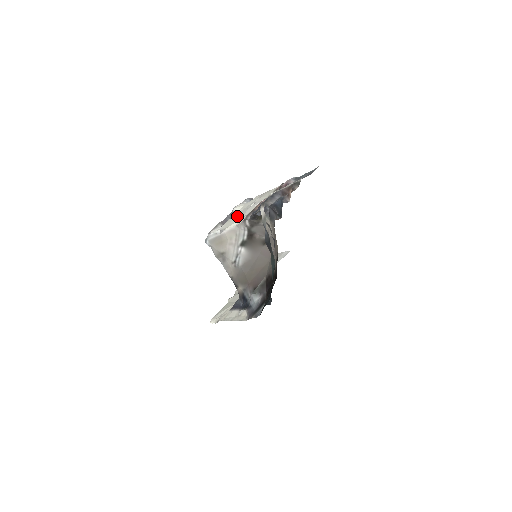
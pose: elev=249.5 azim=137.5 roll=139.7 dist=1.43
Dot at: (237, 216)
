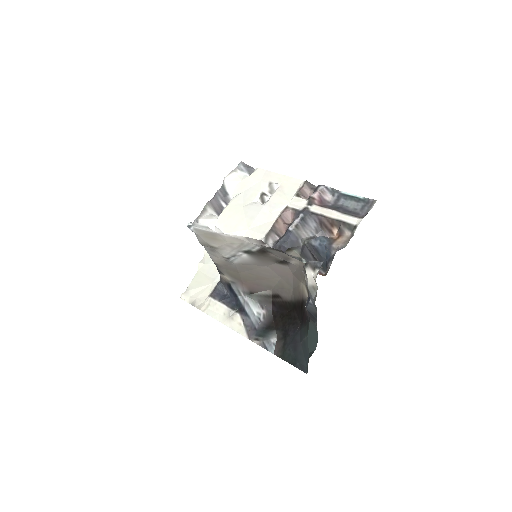
Dot at: (240, 212)
